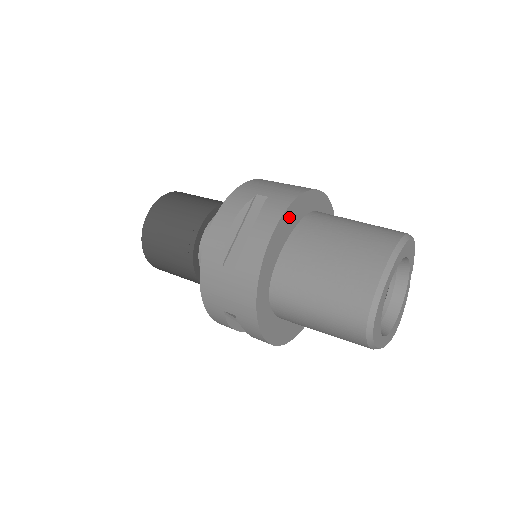
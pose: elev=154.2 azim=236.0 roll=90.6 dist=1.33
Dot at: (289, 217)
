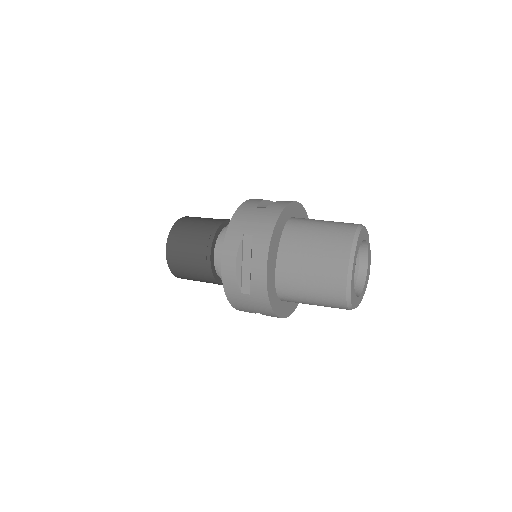
Dot at: (273, 247)
